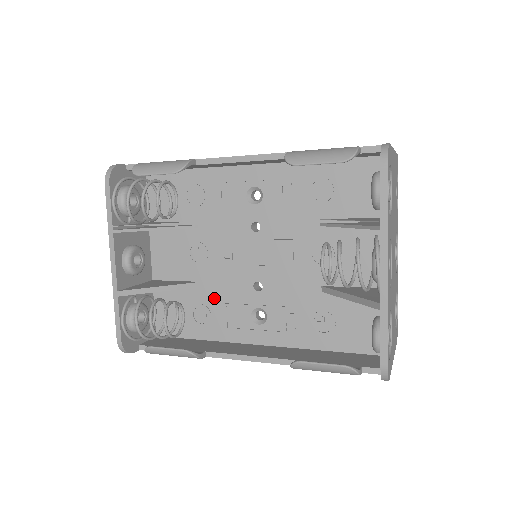
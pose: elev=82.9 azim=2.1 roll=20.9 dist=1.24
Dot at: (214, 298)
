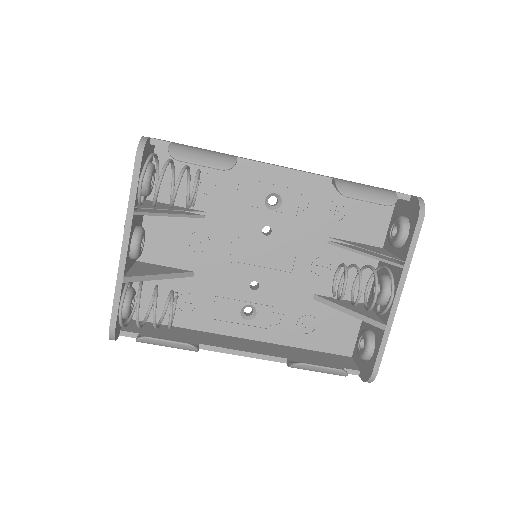
Dot at: (206, 289)
